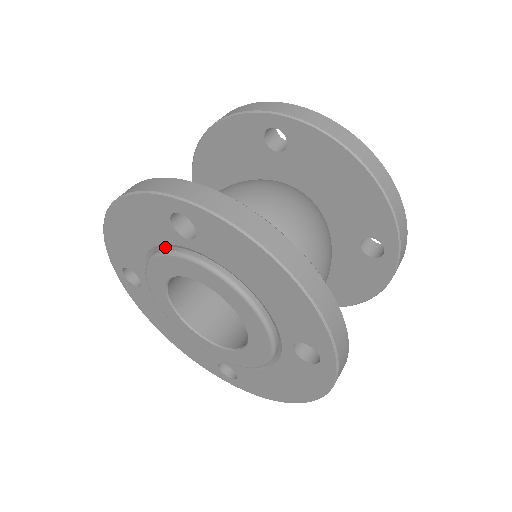
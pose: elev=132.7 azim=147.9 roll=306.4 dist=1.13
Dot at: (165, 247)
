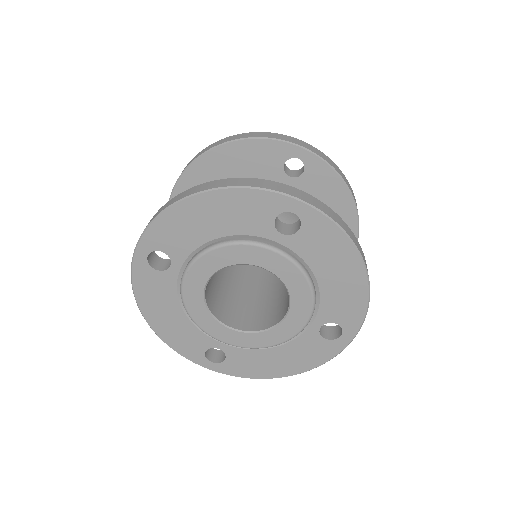
Dot at: (242, 237)
